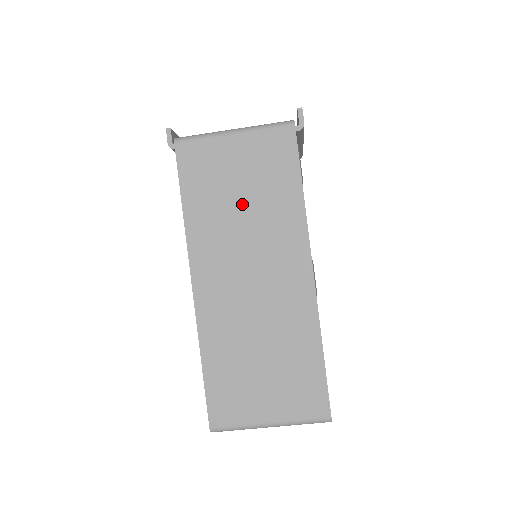
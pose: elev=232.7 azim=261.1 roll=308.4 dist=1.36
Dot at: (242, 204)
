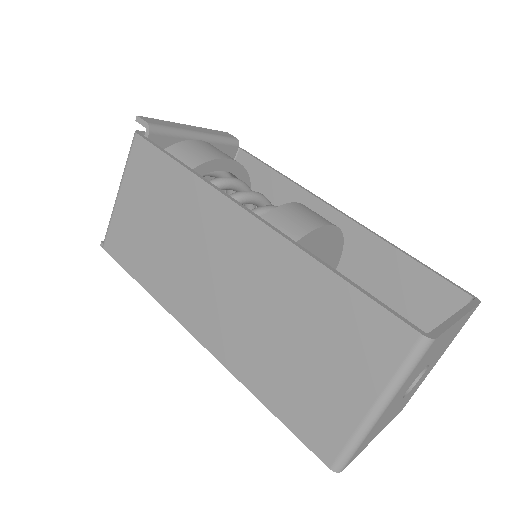
Dot at: (164, 233)
